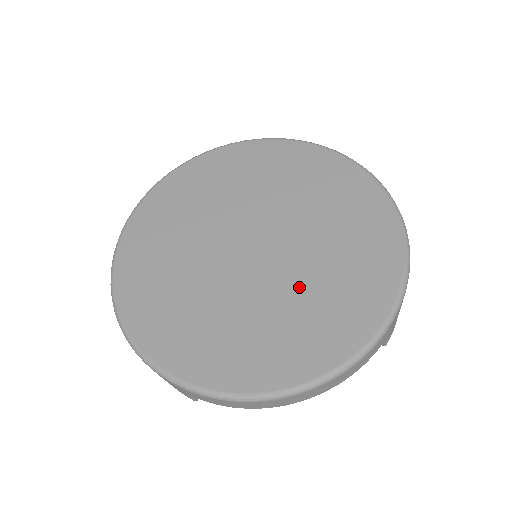
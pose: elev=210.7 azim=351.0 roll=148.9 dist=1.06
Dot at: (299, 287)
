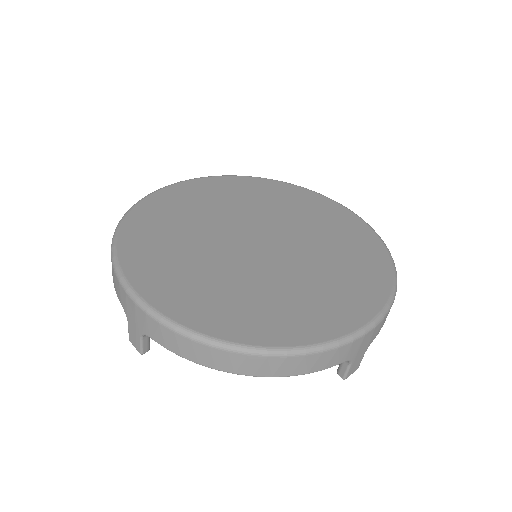
Dot at: (287, 280)
